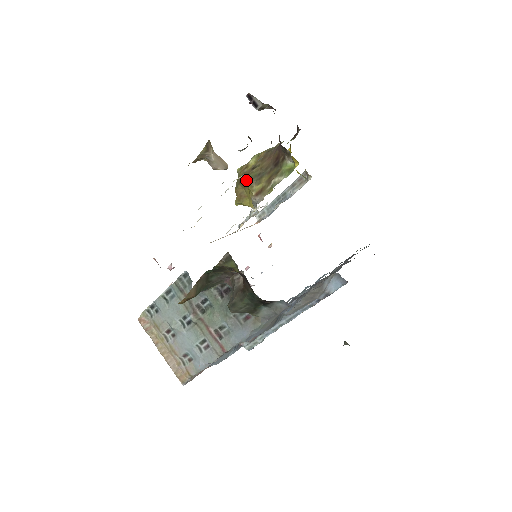
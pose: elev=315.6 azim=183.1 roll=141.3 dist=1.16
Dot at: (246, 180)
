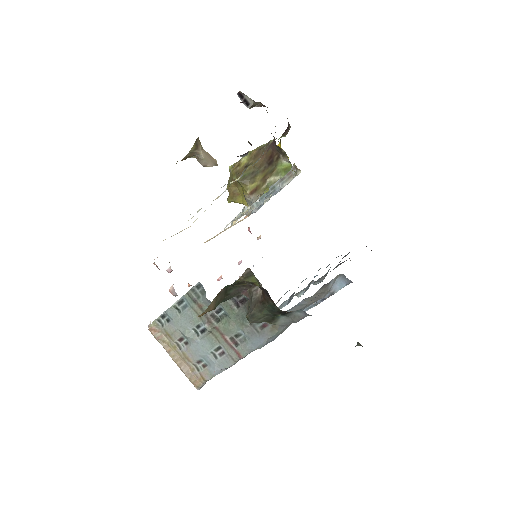
Dot at: (240, 179)
